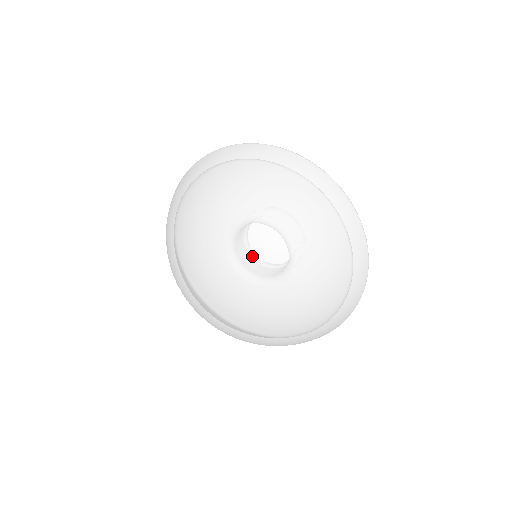
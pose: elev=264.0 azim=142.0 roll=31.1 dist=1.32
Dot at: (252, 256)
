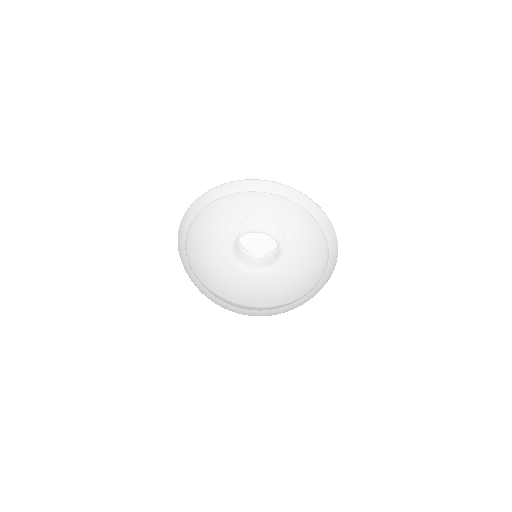
Dot at: (252, 260)
